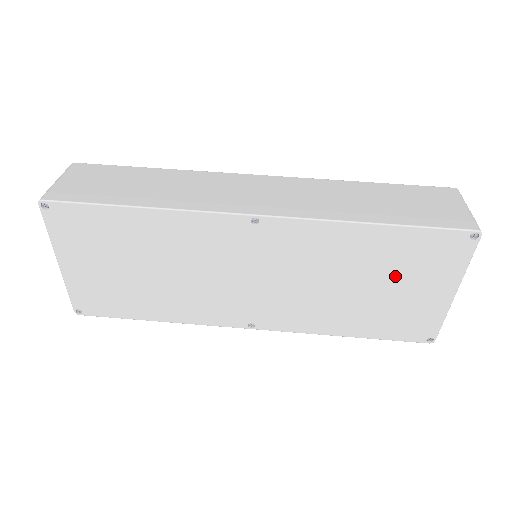
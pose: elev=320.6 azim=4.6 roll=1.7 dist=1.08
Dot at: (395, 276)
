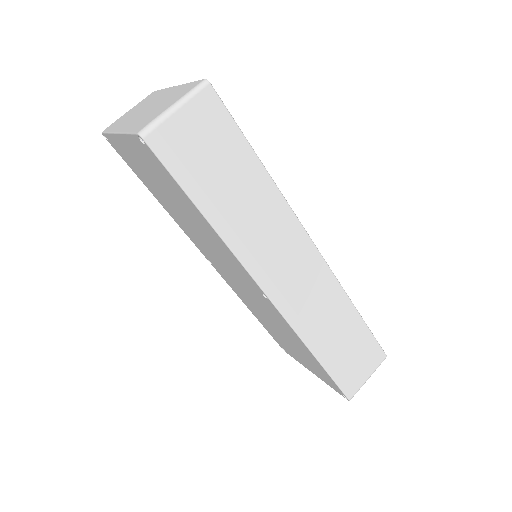
Dot at: (299, 352)
